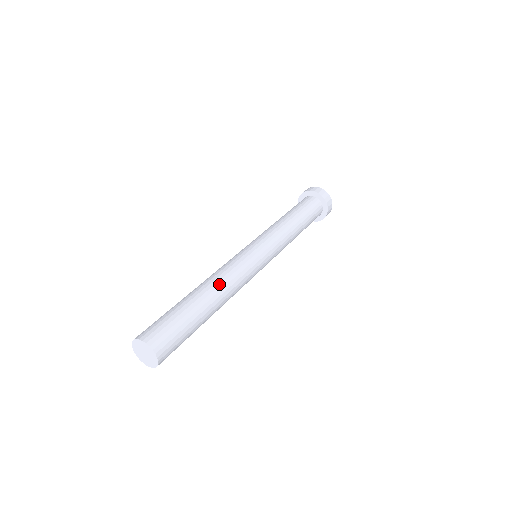
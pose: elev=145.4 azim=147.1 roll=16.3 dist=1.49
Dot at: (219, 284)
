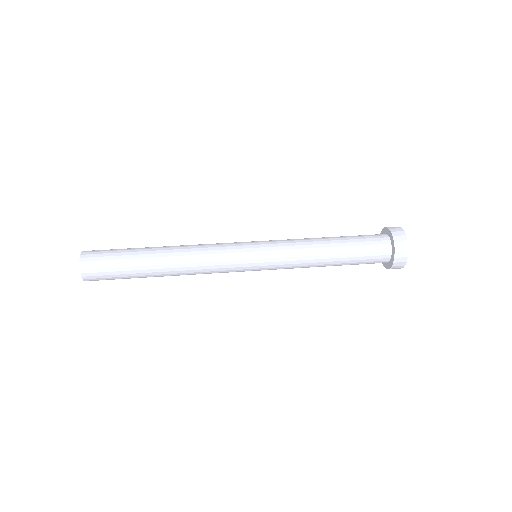
Dot at: (180, 262)
